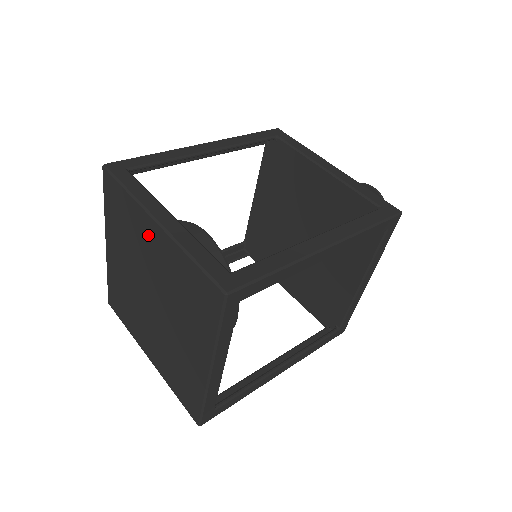
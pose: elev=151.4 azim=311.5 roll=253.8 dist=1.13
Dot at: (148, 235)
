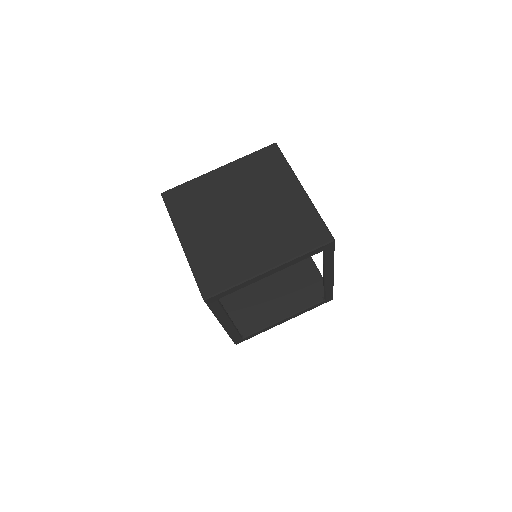
Dot at: (217, 181)
